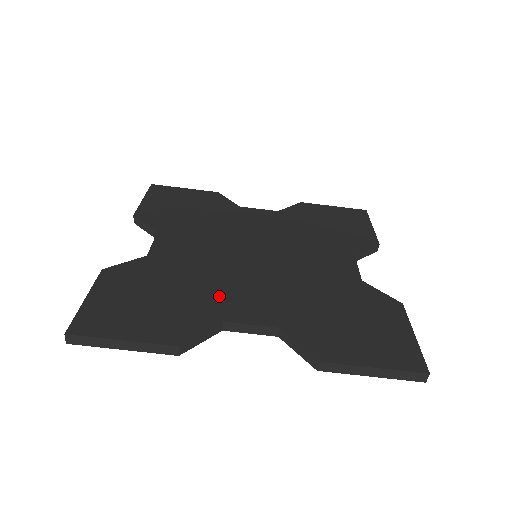
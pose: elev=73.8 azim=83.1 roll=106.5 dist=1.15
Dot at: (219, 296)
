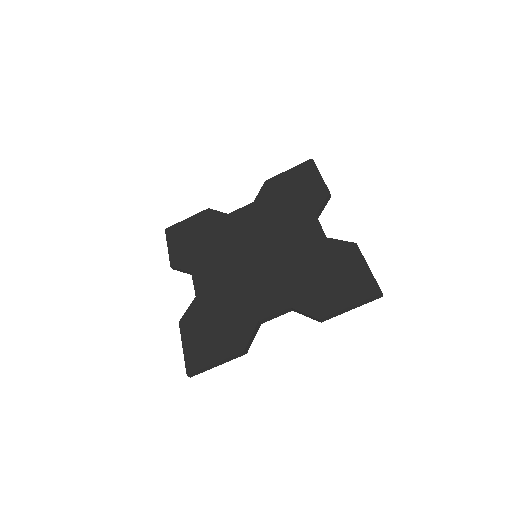
Dot at: (248, 304)
